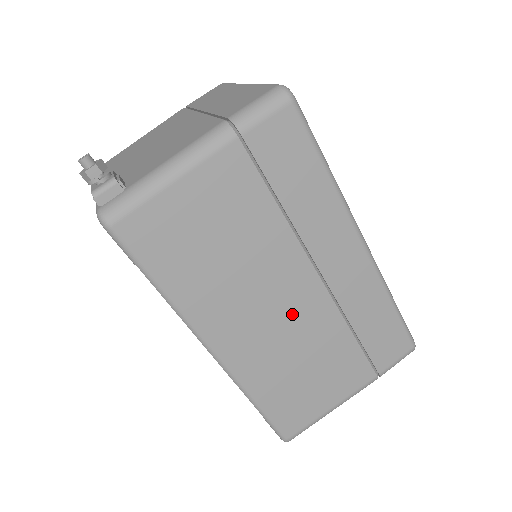
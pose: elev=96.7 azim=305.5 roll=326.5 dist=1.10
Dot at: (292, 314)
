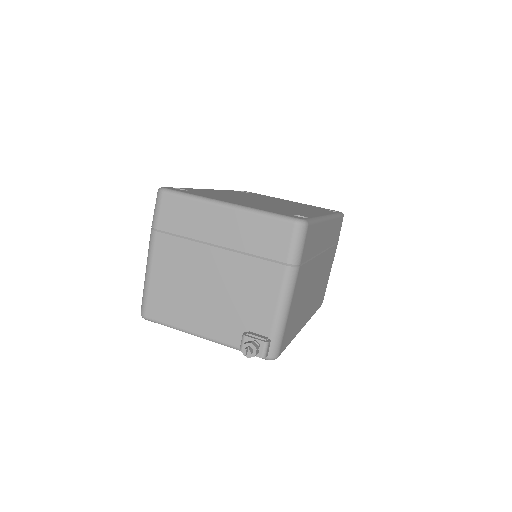
Dot at: occluded
